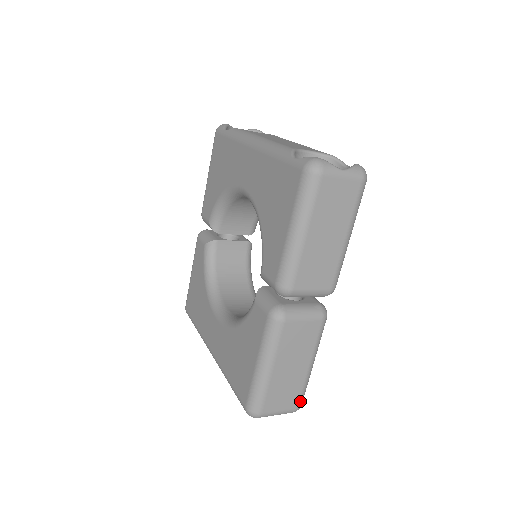
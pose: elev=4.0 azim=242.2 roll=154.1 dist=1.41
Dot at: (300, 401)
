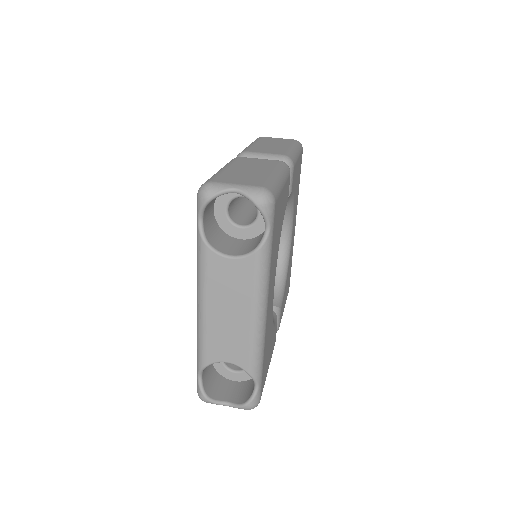
Dot at: occluded
